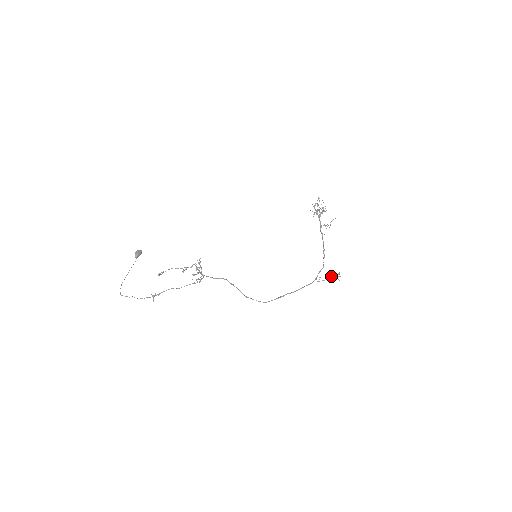
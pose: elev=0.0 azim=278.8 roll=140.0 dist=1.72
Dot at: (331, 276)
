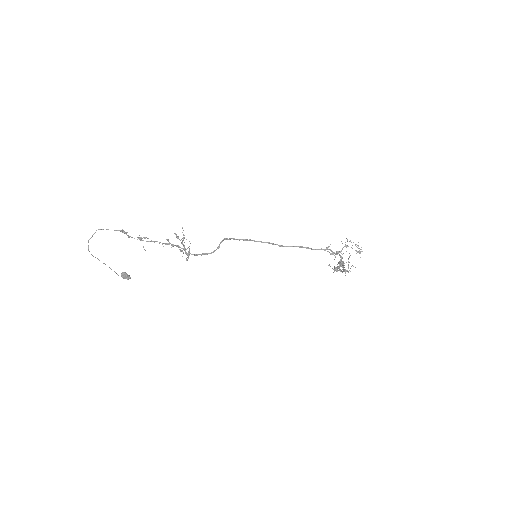
Dot at: (347, 246)
